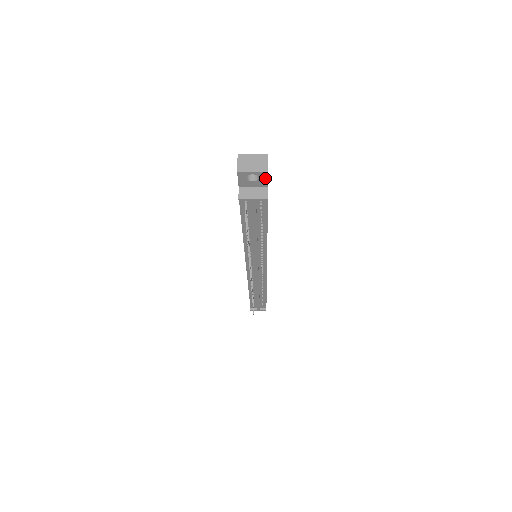
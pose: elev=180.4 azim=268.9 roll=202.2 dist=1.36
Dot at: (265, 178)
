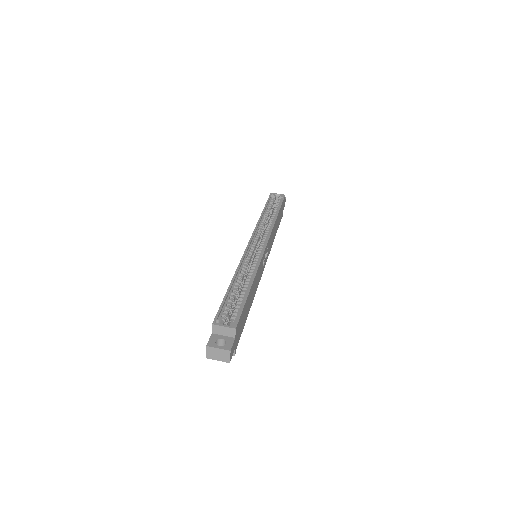
Dot at: occluded
